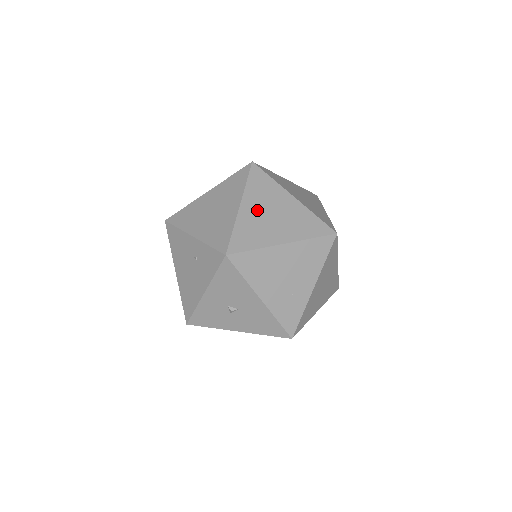
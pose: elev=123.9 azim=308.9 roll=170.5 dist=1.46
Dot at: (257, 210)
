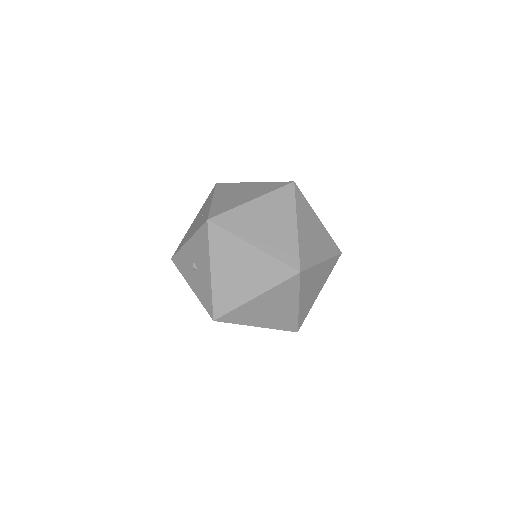
Dot at: (260, 212)
